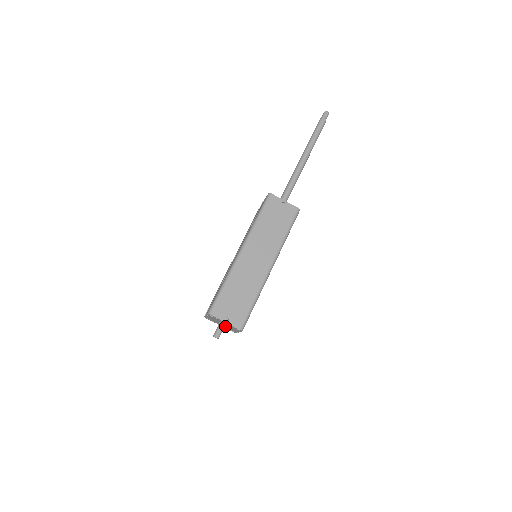
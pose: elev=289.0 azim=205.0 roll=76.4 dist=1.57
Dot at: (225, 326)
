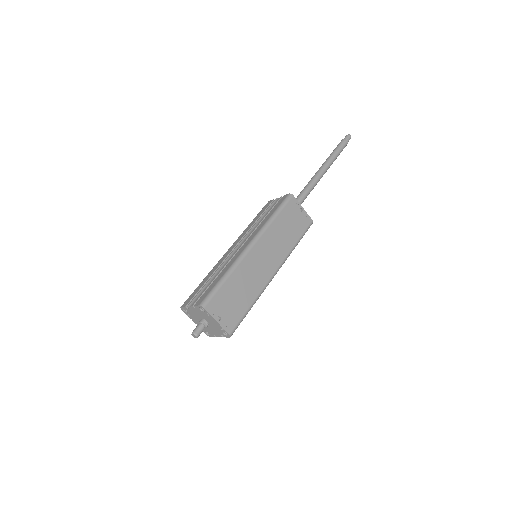
Dot at: (208, 325)
